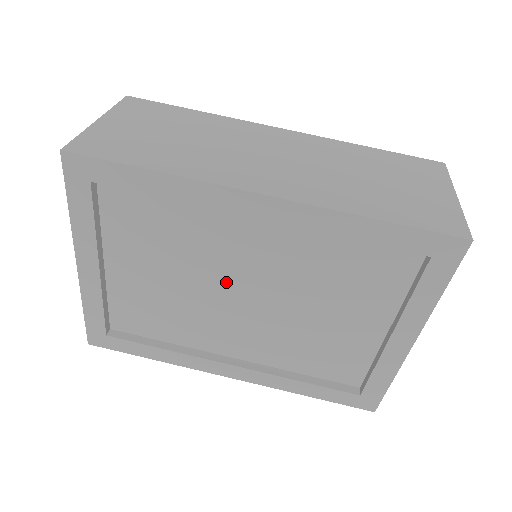
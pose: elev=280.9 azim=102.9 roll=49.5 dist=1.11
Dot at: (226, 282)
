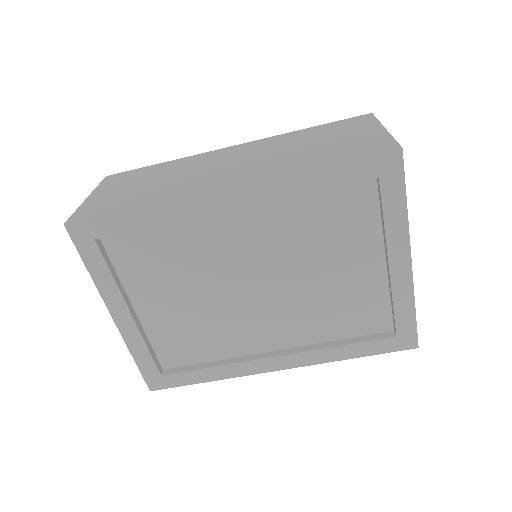
Dot at: (234, 280)
